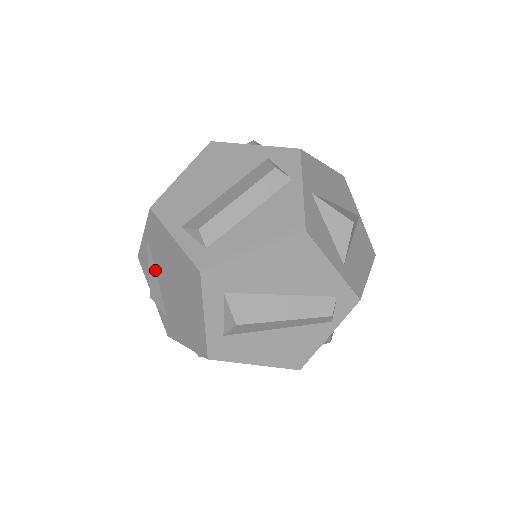
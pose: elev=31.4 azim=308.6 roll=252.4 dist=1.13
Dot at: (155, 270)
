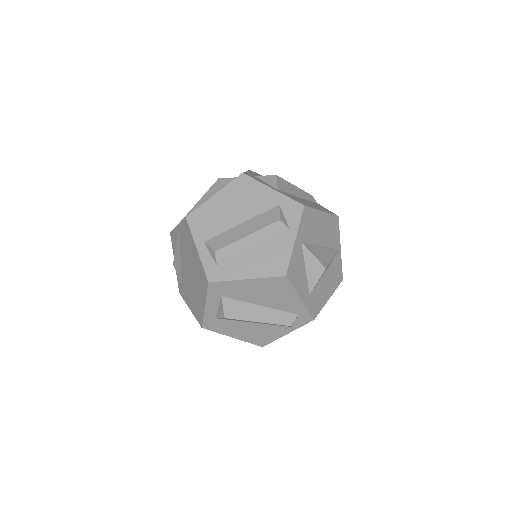
Dot at: (180, 252)
